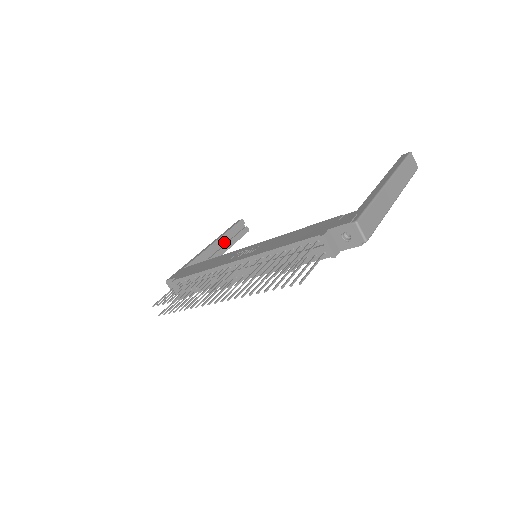
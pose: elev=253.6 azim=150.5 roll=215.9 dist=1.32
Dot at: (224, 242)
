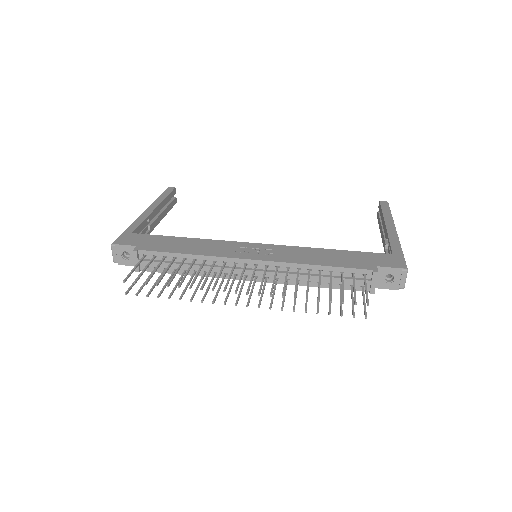
Dot at: occluded
